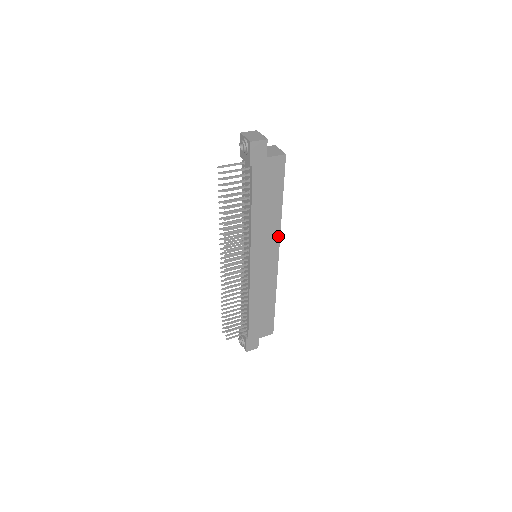
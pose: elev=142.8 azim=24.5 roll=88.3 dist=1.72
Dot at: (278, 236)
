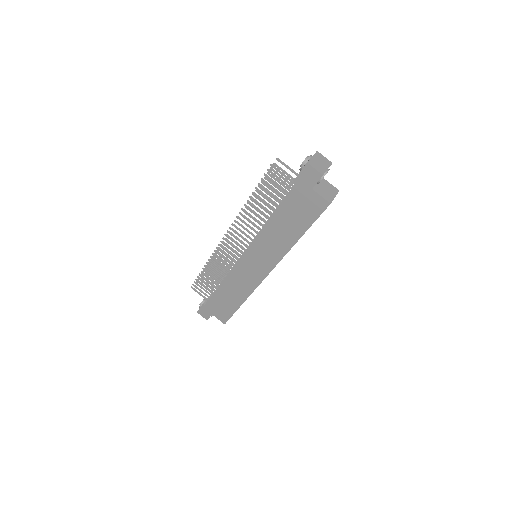
Dot at: (278, 259)
